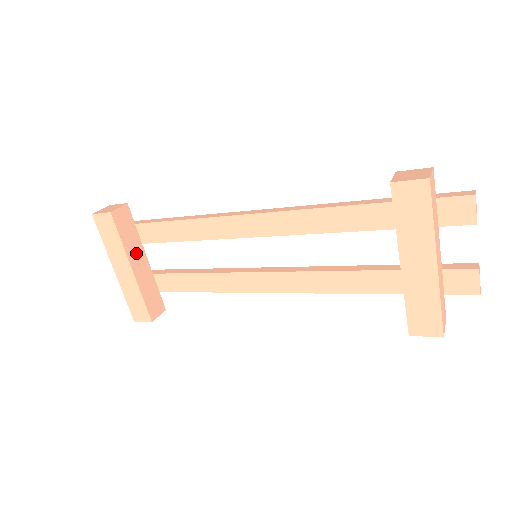
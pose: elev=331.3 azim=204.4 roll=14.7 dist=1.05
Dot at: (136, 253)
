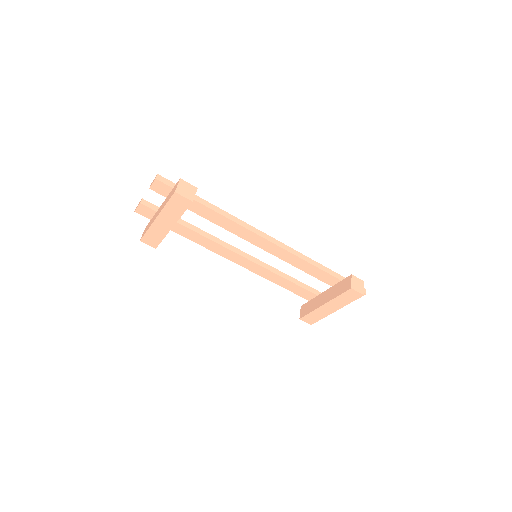
Dot at: occluded
